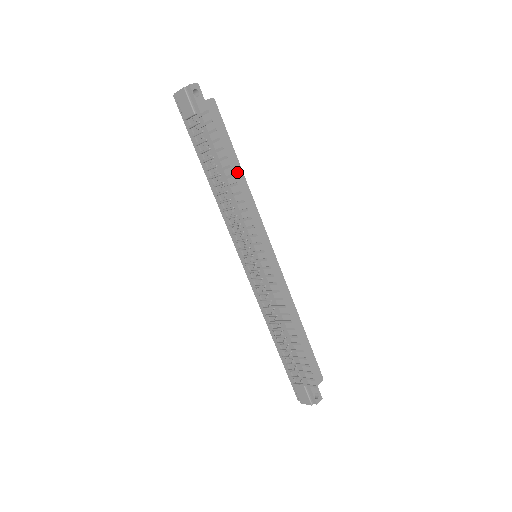
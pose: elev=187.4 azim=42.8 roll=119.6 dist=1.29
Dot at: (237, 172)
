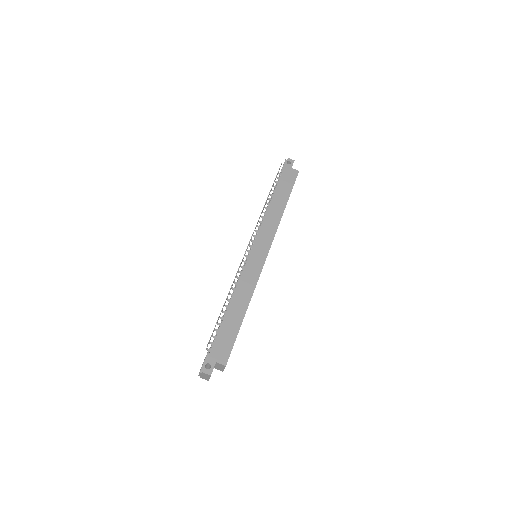
Dot at: (281, 205)
